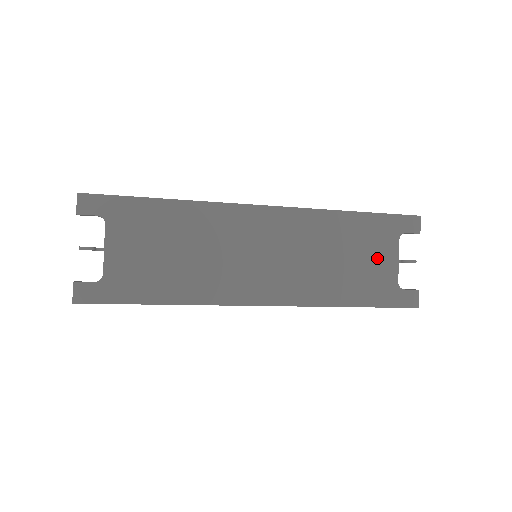
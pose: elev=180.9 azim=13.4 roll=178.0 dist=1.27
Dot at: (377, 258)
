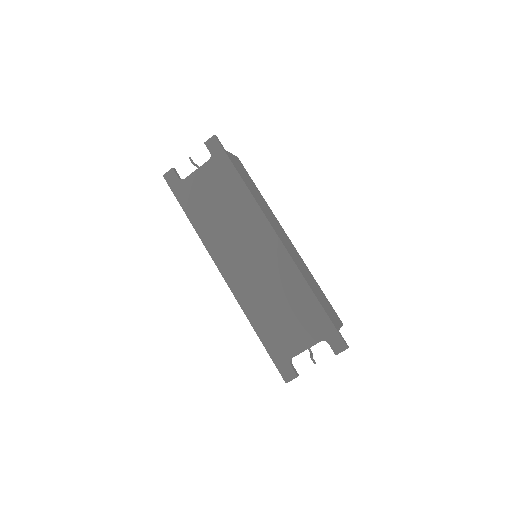
Dot at: (298, 332)
